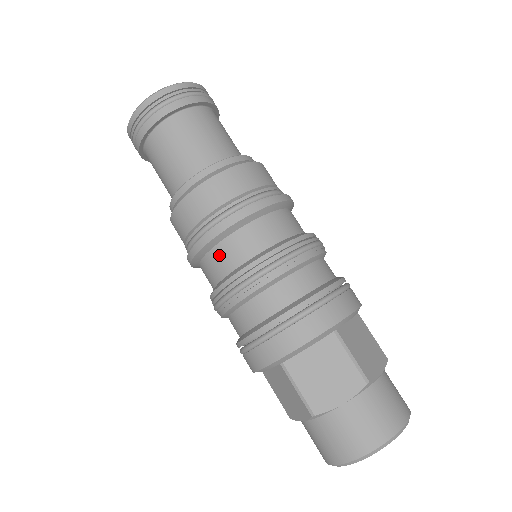
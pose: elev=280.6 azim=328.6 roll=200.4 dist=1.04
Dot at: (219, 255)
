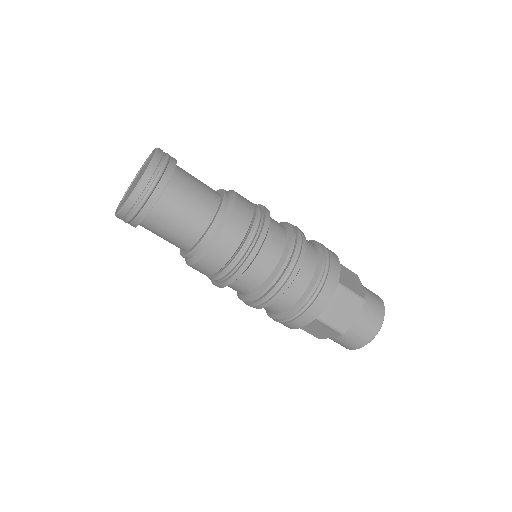
Dot at: (250, 276)
